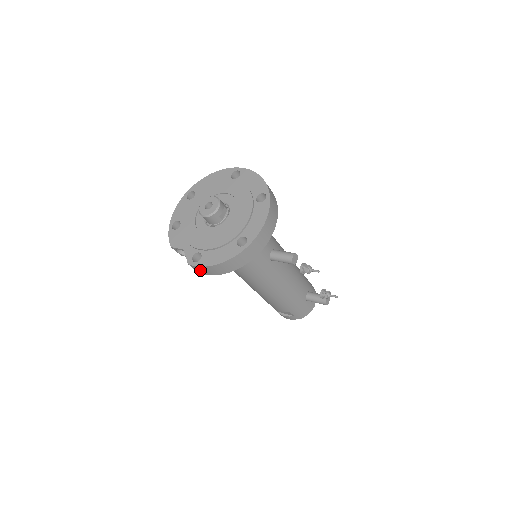
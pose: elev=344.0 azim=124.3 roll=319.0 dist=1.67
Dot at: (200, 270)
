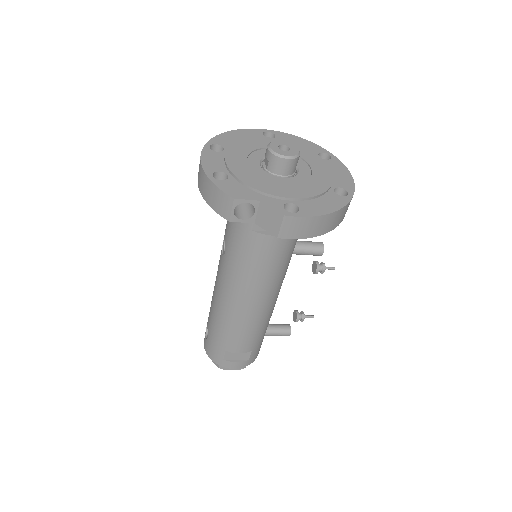
Dot at: (294, 227)
